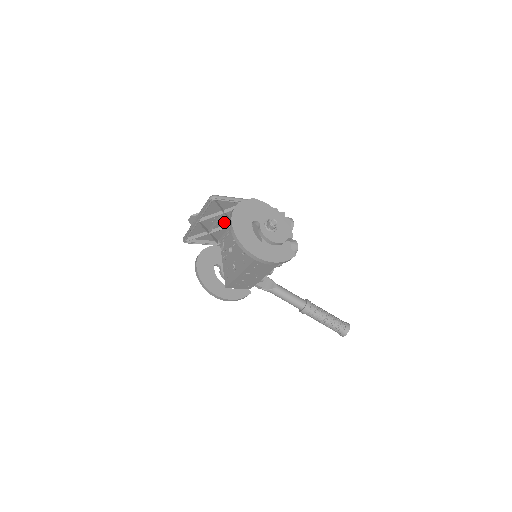
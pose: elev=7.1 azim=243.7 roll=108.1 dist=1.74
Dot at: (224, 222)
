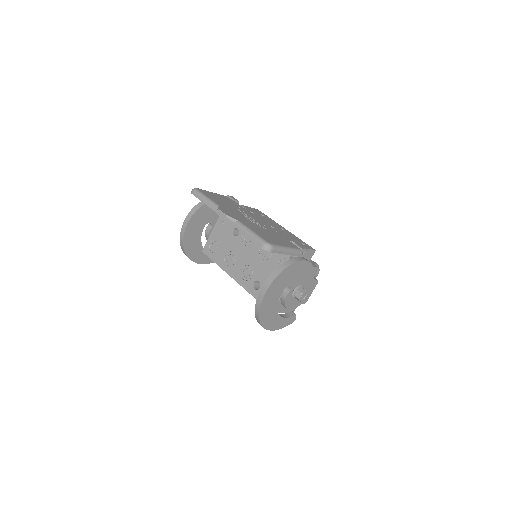
Dot at: (253, 219)
